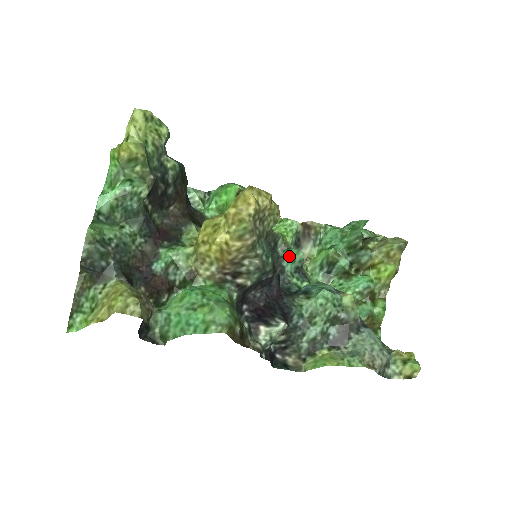
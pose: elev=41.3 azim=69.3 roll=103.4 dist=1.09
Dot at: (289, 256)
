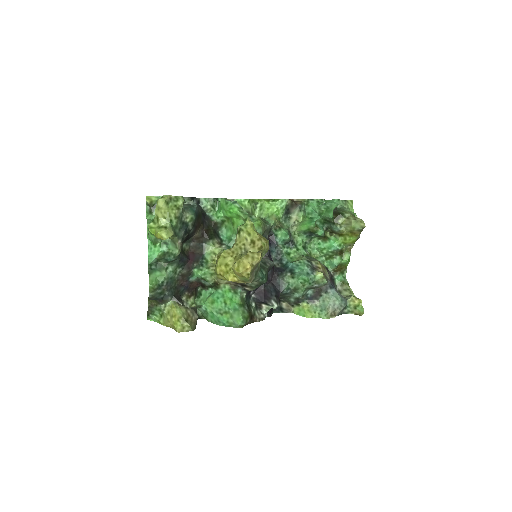
Dot at: (280, 236)
